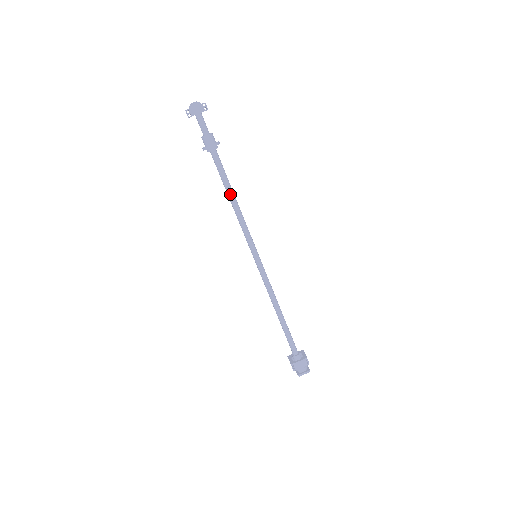
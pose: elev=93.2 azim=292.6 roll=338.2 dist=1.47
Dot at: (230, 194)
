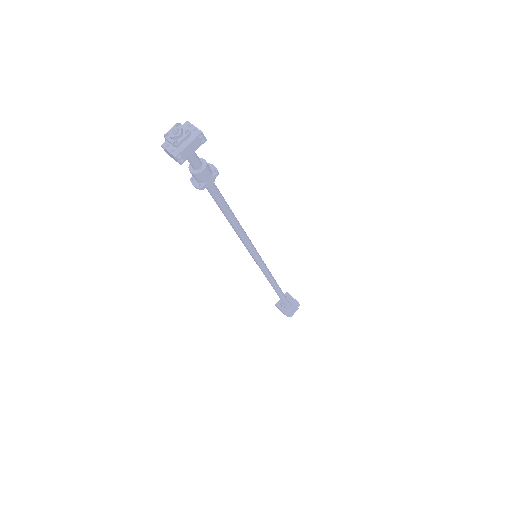
Dot at: (231, 218)
